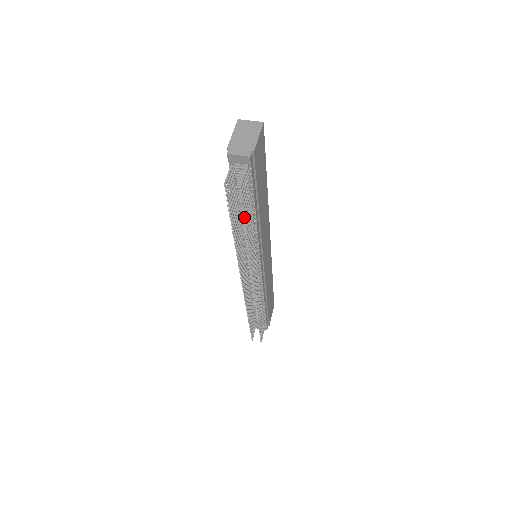
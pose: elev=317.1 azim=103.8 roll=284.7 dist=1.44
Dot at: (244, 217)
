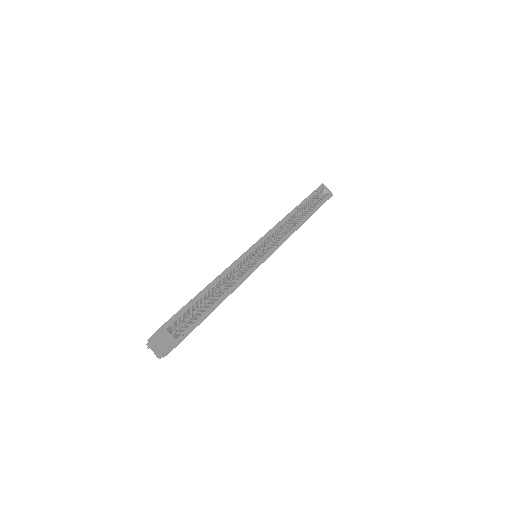
Dot at: occluded
